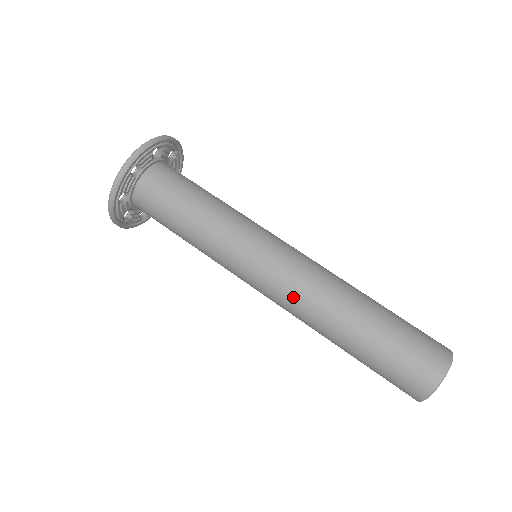
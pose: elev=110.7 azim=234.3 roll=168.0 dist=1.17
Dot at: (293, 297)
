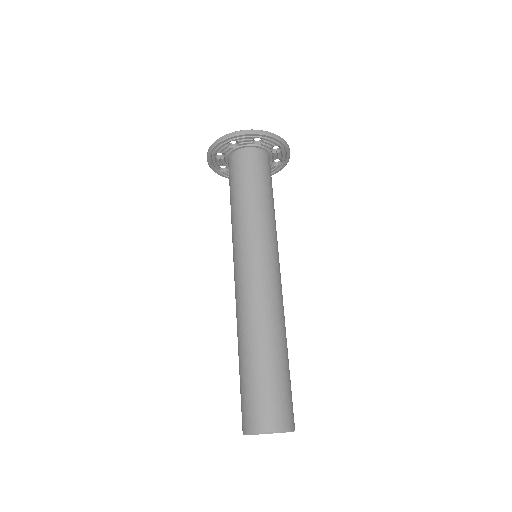
Dot at: (253, 294)
